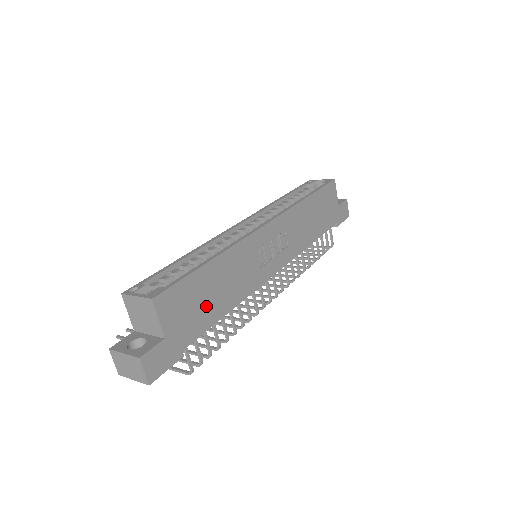
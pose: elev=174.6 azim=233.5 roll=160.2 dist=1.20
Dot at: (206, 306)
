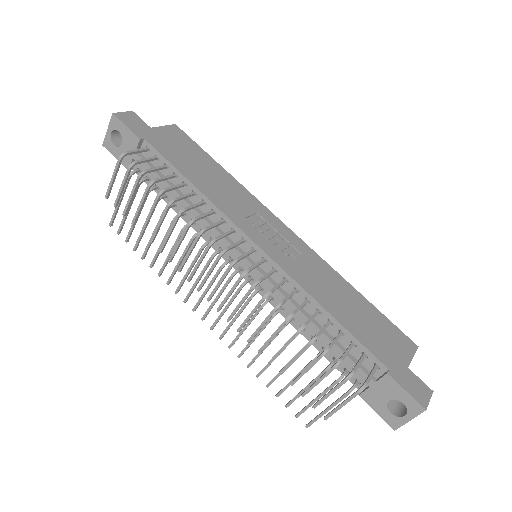
Dot at: (187, 161)
